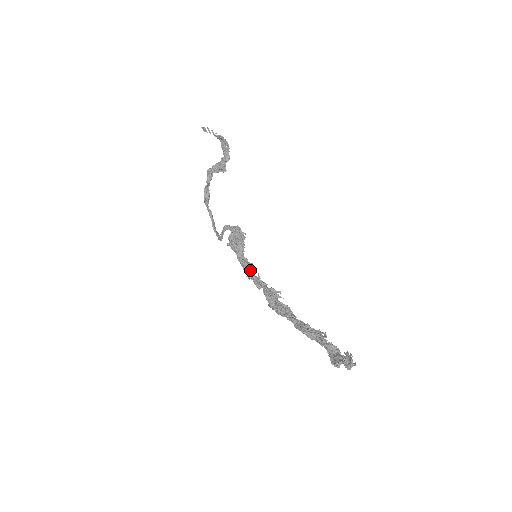
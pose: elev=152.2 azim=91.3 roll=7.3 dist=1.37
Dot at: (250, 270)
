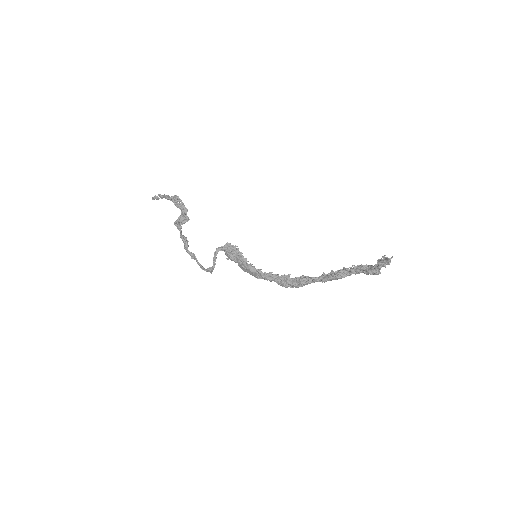
Dot at: (257, 269)
